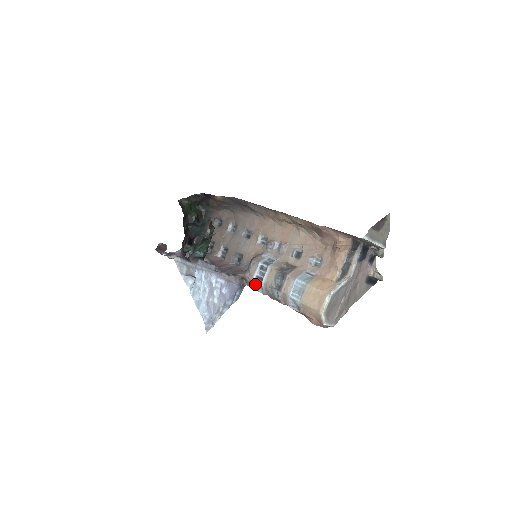
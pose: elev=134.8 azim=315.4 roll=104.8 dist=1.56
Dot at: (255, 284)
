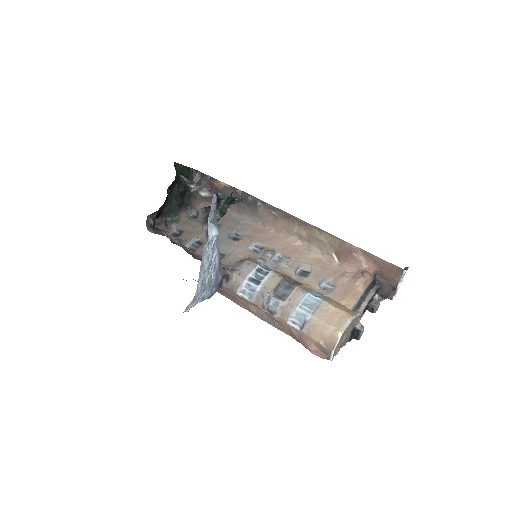
Dot at: (244, 286)
